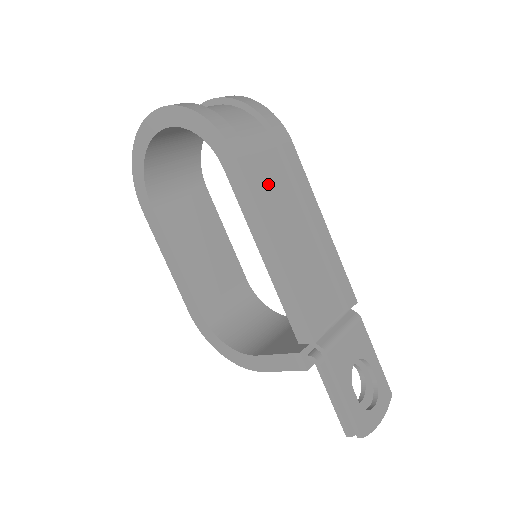
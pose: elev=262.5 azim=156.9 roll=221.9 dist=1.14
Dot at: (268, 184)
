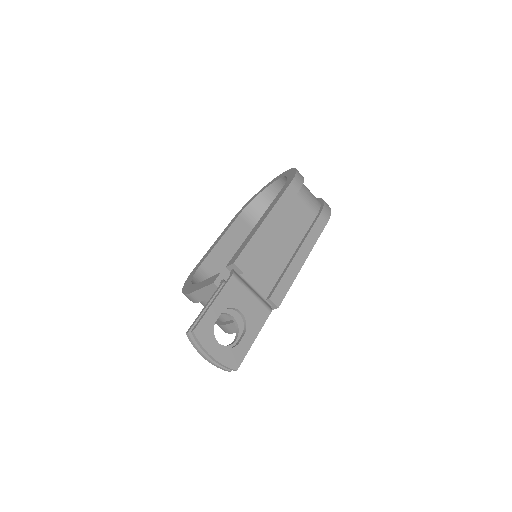
Dot at: (295, 212)
